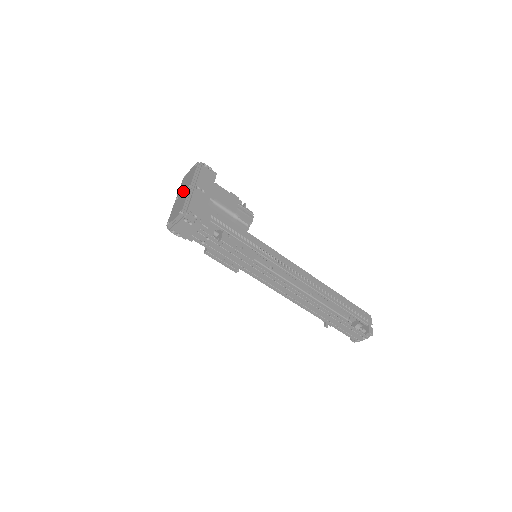
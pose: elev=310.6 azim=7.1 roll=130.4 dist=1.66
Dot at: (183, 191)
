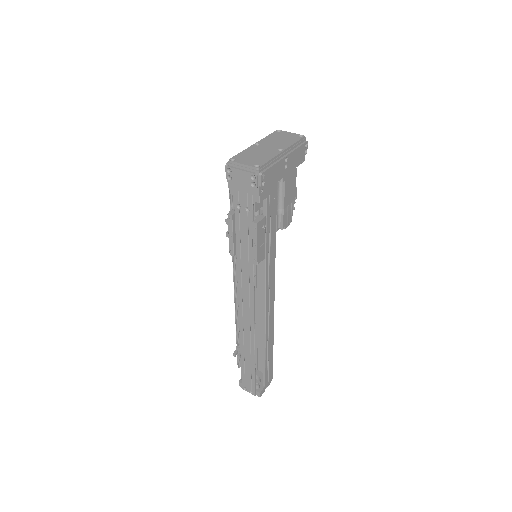
Dot at: (270, 146)
